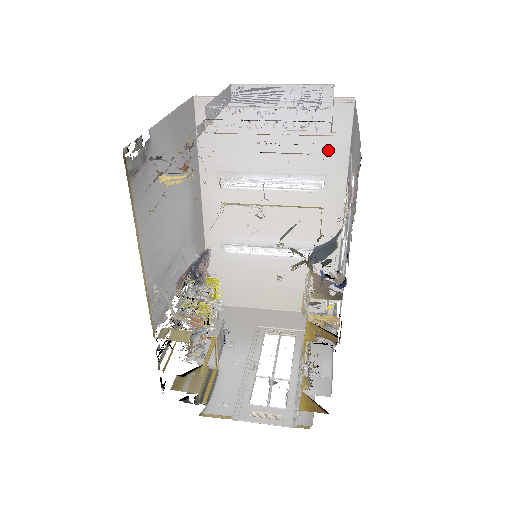
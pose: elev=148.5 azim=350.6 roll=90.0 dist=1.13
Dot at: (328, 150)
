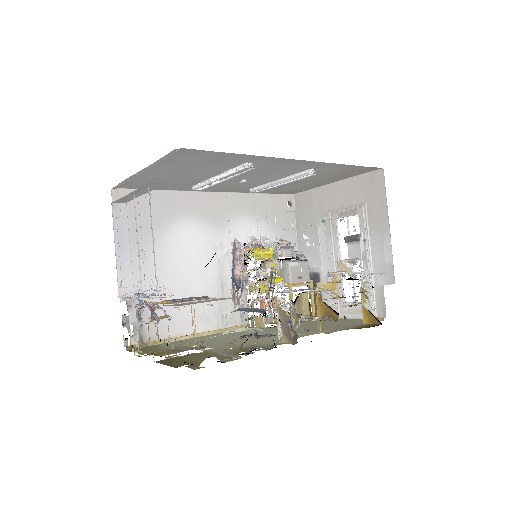
Dot at: (217, 159)
